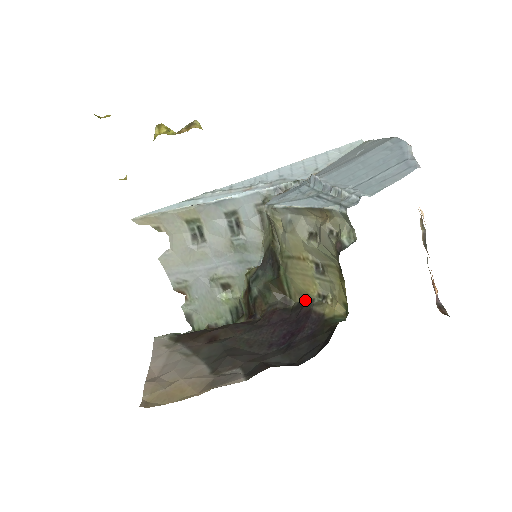
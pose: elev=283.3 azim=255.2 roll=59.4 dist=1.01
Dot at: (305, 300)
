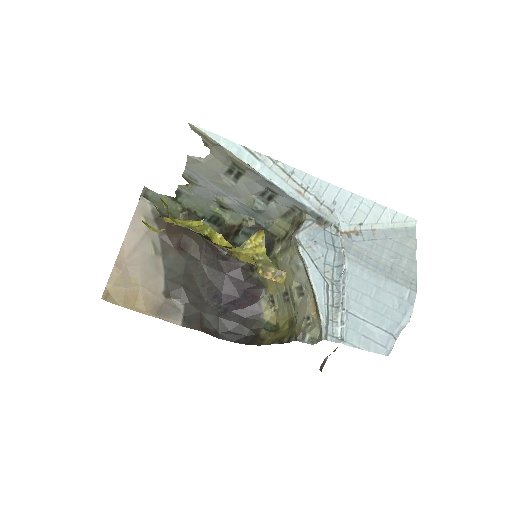
Dot at: (262, 284)
